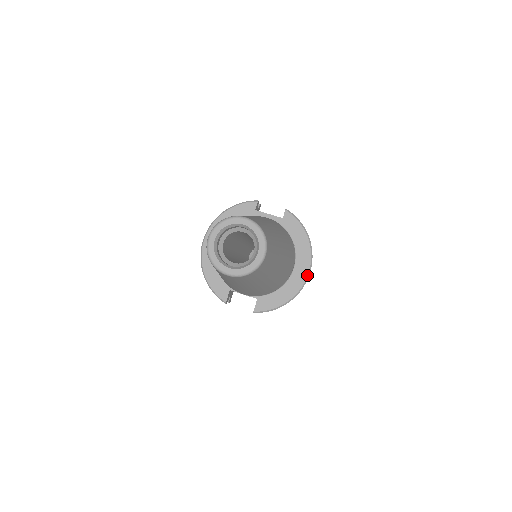
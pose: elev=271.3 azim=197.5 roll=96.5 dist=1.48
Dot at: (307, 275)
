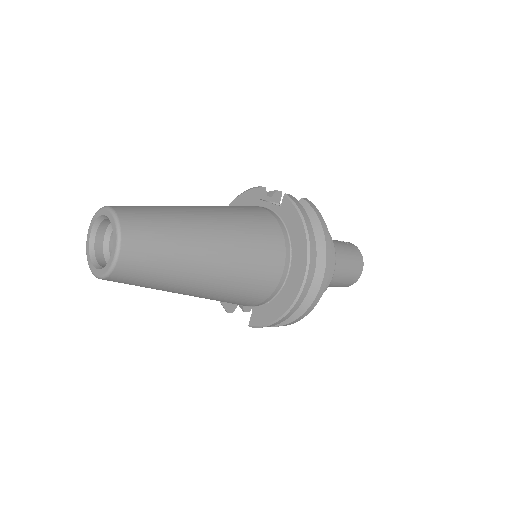
Dot at: (302, 282)
